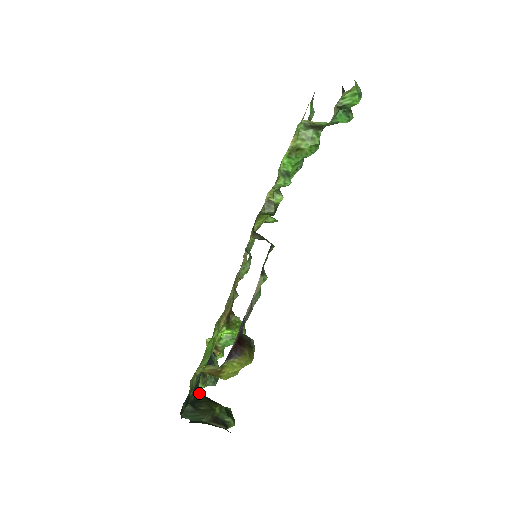
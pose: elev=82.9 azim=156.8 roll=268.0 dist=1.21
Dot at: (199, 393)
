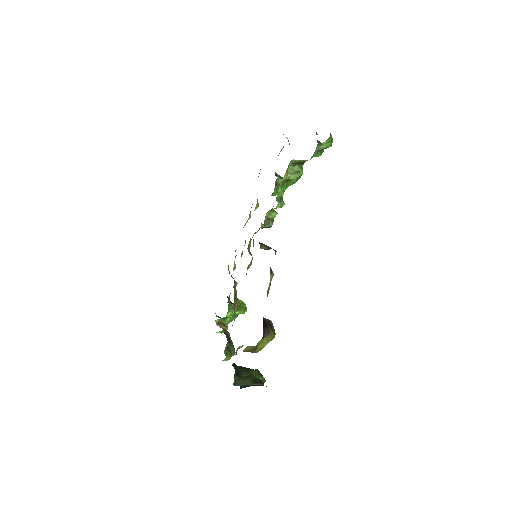
Dot at: (236, 365)
